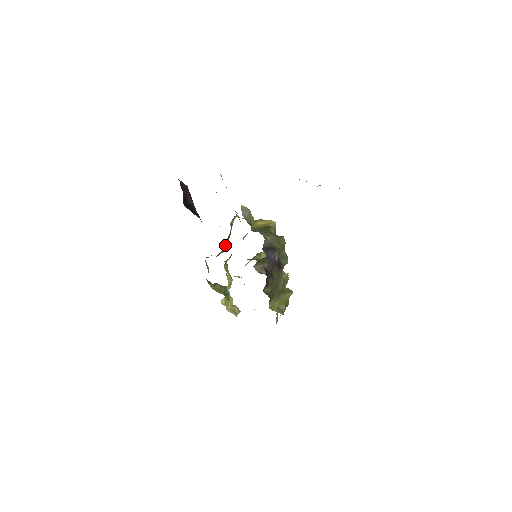
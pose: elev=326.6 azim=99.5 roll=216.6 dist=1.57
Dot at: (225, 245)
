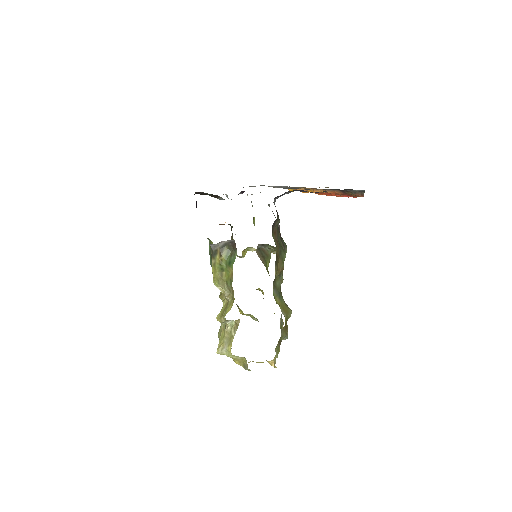
Dot at: occluded
